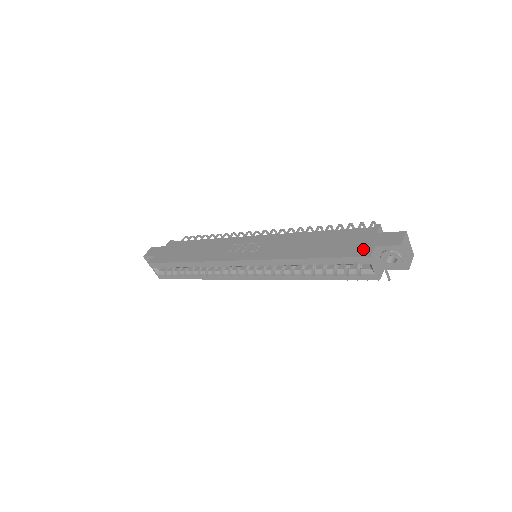
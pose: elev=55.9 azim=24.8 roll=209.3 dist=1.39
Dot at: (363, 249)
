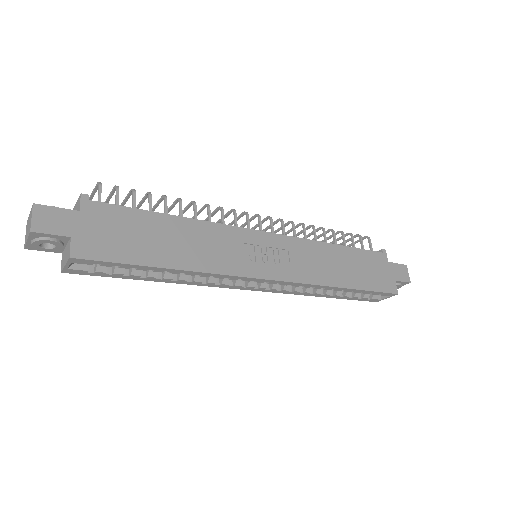
Dot at: (389, 283)
